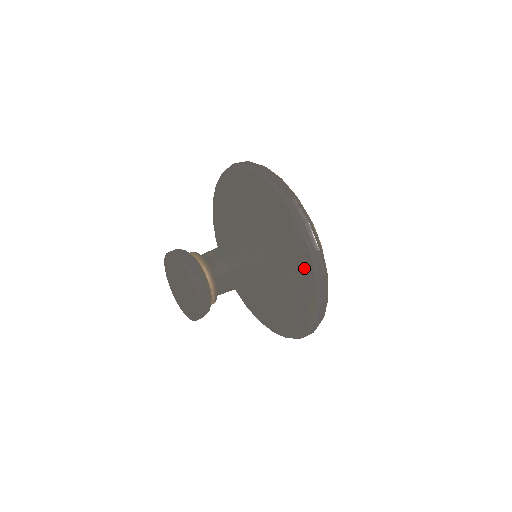
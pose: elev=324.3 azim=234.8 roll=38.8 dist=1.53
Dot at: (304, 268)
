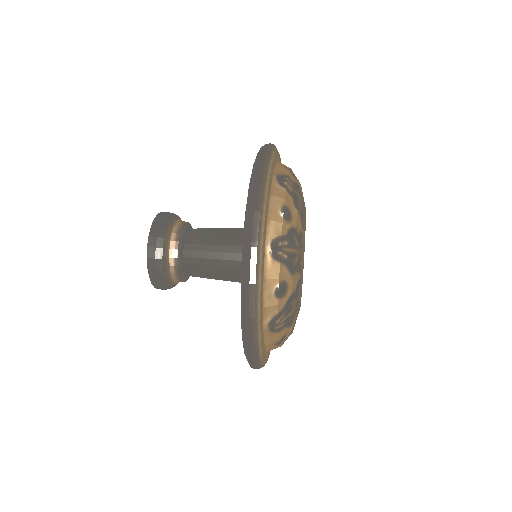
Dot at: occluded
